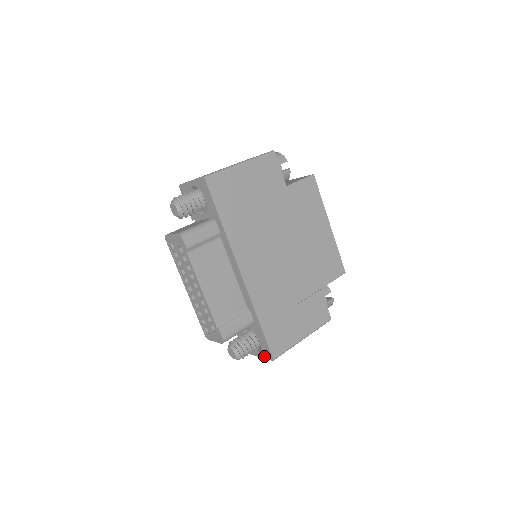
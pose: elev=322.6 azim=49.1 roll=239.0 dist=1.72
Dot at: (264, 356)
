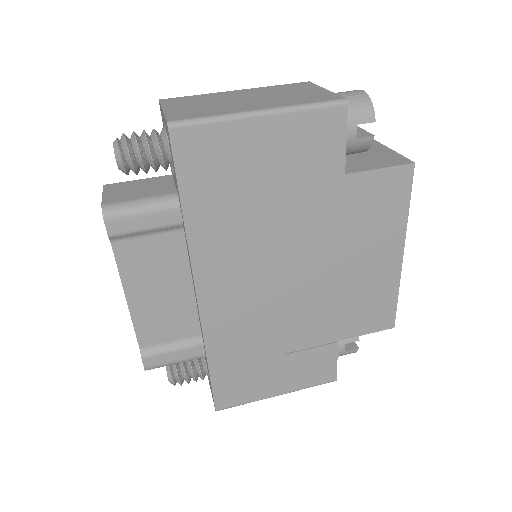
Dot at: occluded
